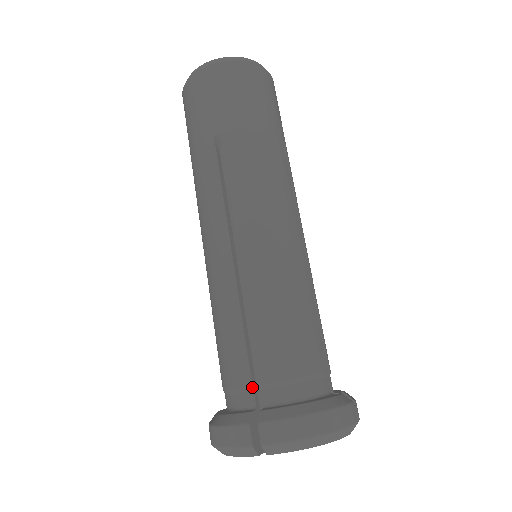
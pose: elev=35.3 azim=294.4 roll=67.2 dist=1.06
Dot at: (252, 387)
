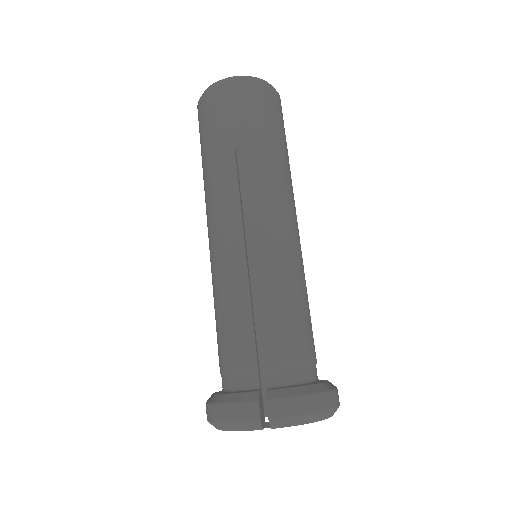
Dot at: (258, 370)
